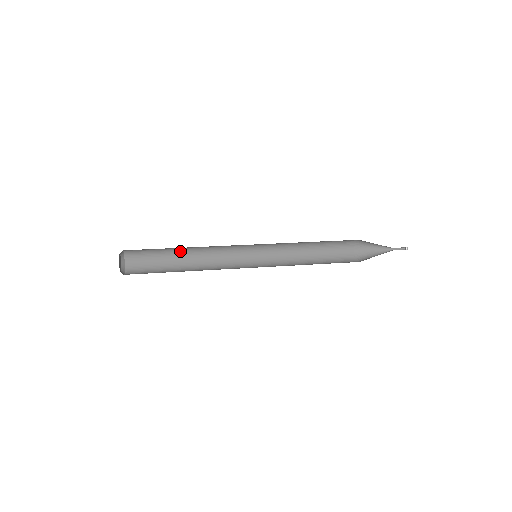
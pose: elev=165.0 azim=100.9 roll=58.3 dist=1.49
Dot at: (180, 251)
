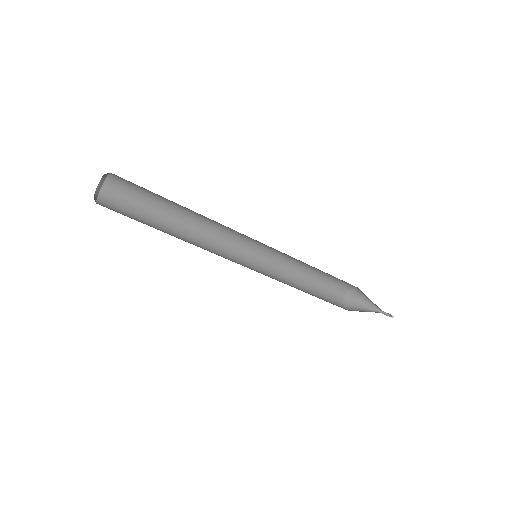
Dot at: occluded
